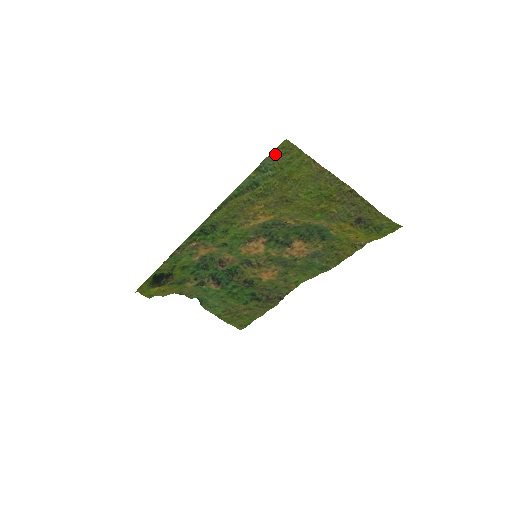
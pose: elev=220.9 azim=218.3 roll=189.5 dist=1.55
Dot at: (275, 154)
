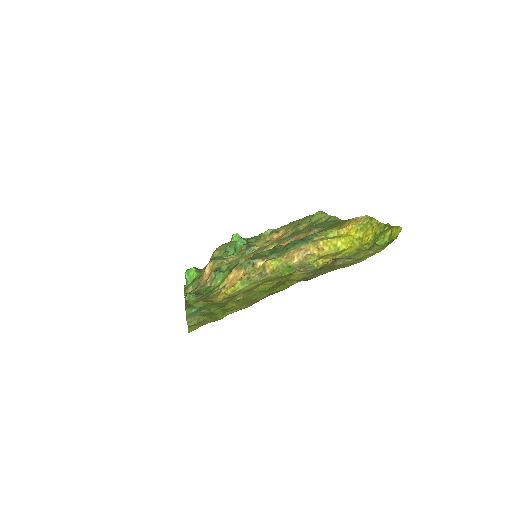
Dot at: (191, 325)
